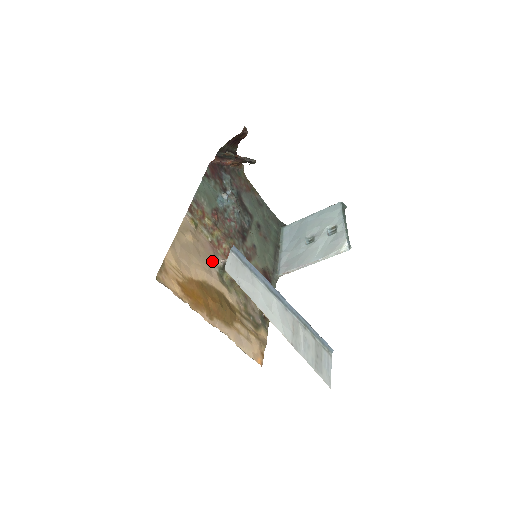
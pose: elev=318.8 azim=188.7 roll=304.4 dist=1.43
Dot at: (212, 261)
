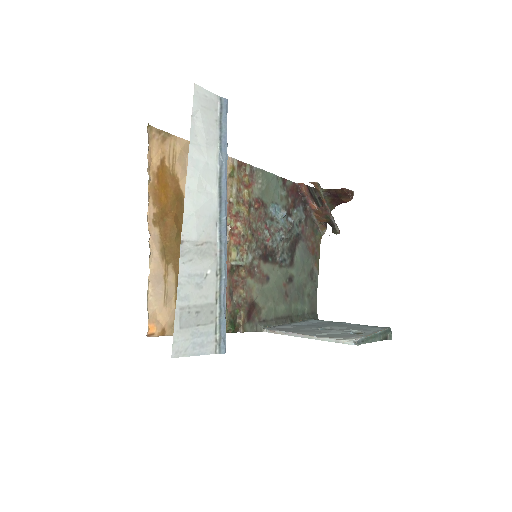
Dot at: occluded
